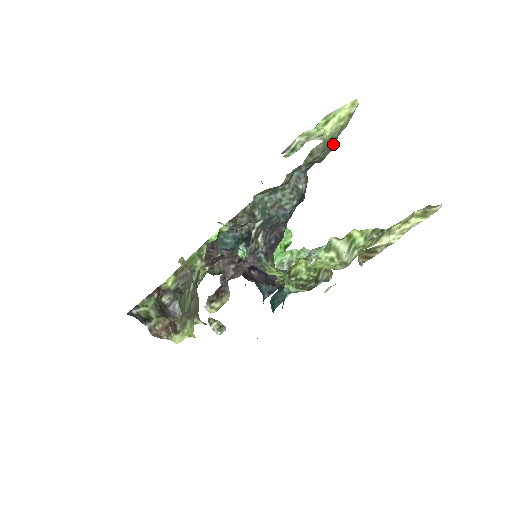
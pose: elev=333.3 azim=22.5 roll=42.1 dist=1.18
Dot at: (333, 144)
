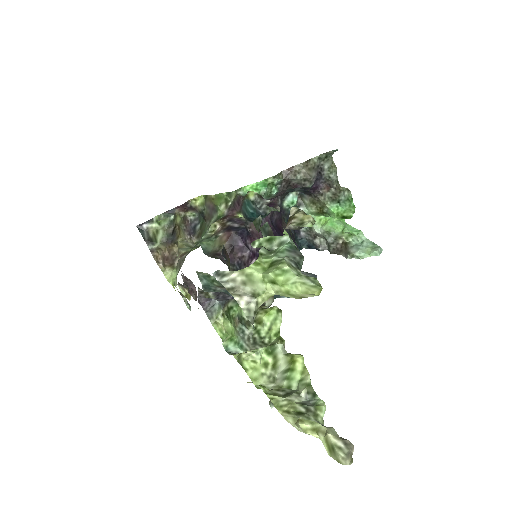
Dot at: occluded
